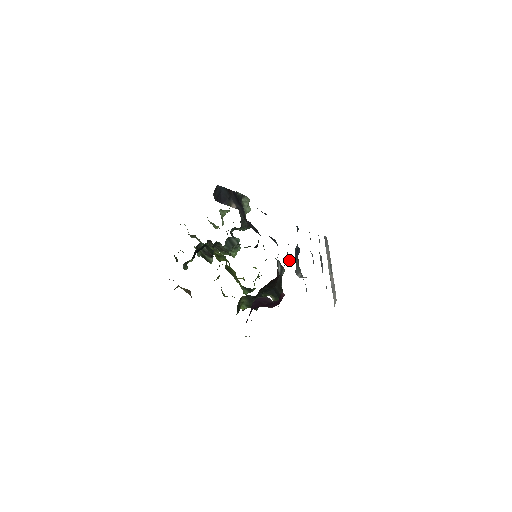
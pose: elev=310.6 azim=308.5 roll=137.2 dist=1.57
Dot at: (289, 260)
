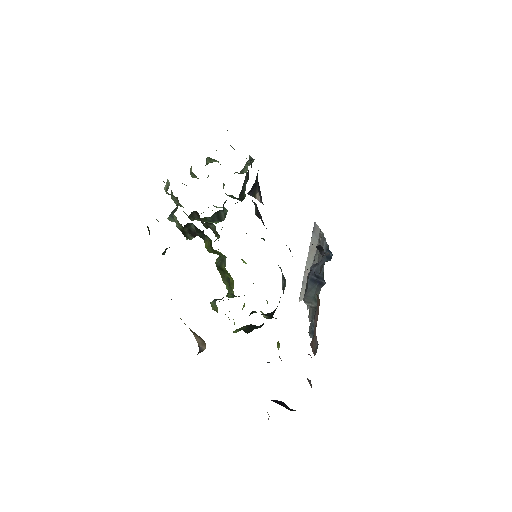
Dot at: occluded
